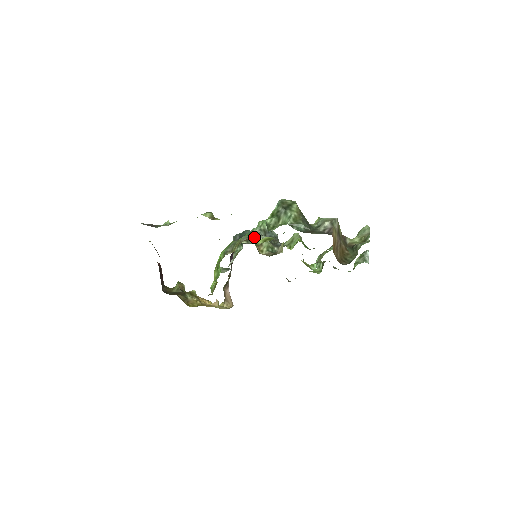
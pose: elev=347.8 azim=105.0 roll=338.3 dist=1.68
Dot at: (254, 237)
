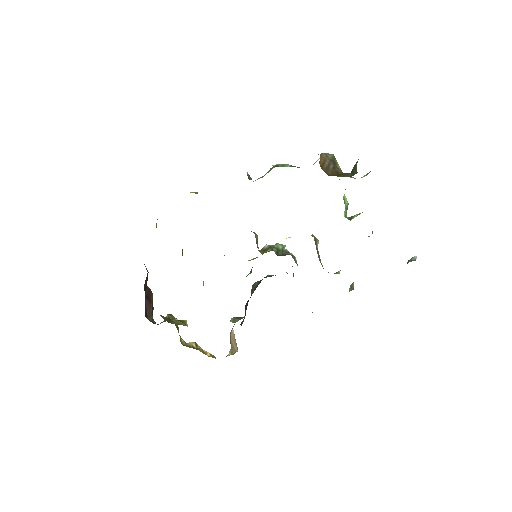
Dot at: occluded
